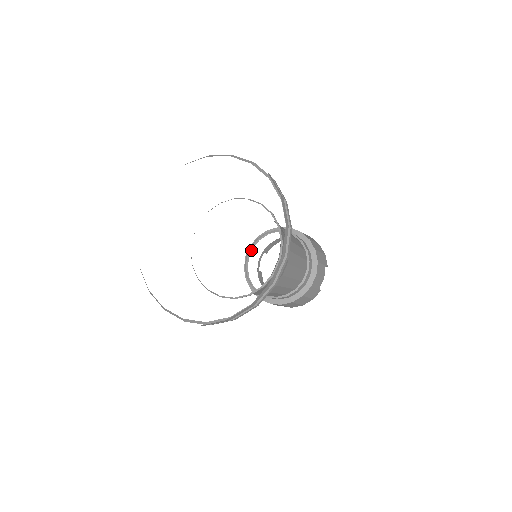
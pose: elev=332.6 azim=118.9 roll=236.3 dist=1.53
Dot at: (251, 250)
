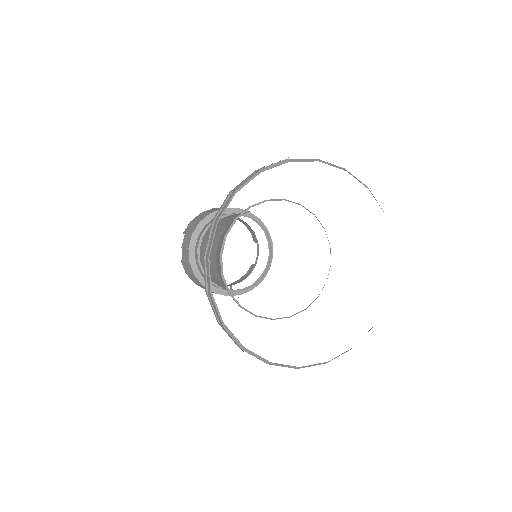
Dot at: (195, 240)
